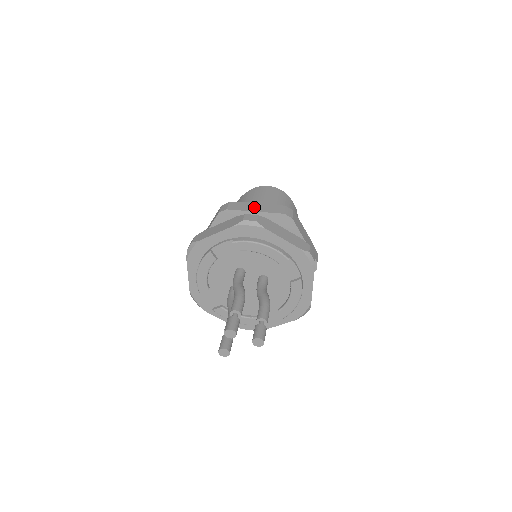
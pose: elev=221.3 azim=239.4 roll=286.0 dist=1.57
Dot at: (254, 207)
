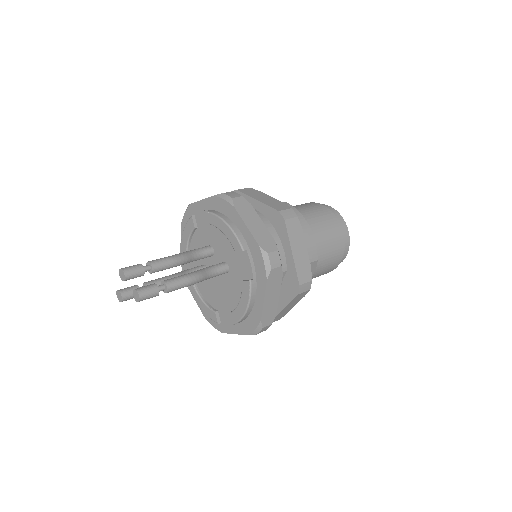
Dot at: (262, 197)
